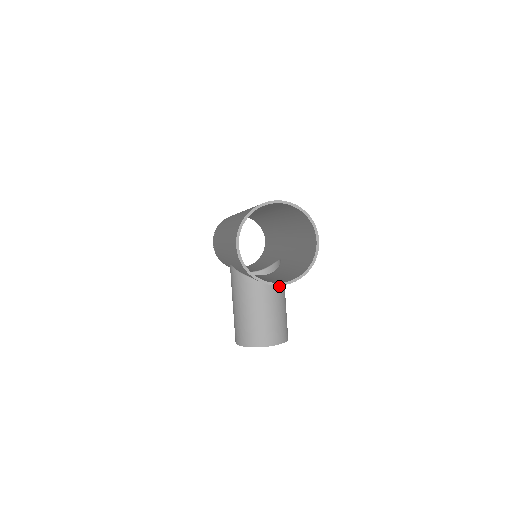
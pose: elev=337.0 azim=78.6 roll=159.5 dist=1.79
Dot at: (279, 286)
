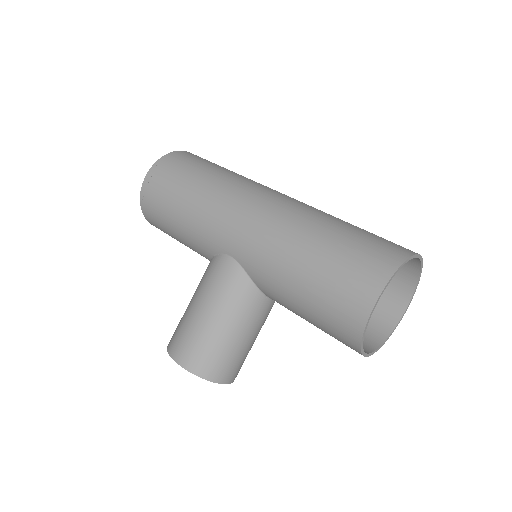
Dot at: occluded
